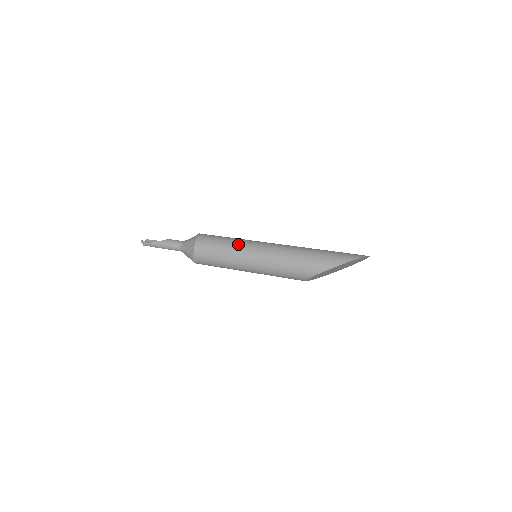
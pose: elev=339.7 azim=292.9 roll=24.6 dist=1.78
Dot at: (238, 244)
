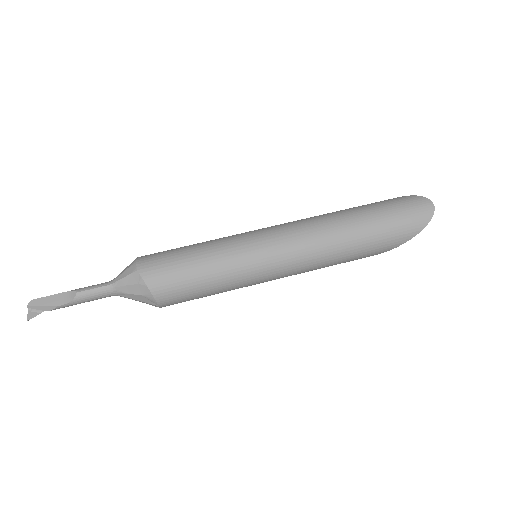
Dot at: (236, 277)
